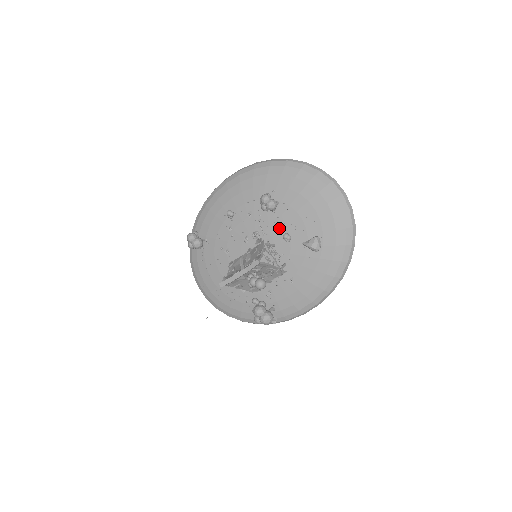
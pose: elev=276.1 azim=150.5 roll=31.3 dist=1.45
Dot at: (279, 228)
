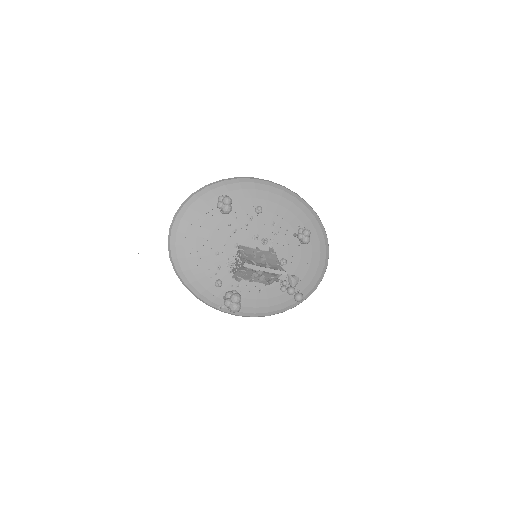
Dot at: (283, 251)
